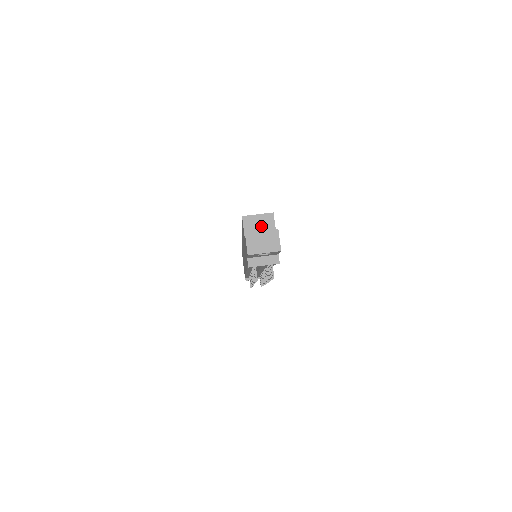
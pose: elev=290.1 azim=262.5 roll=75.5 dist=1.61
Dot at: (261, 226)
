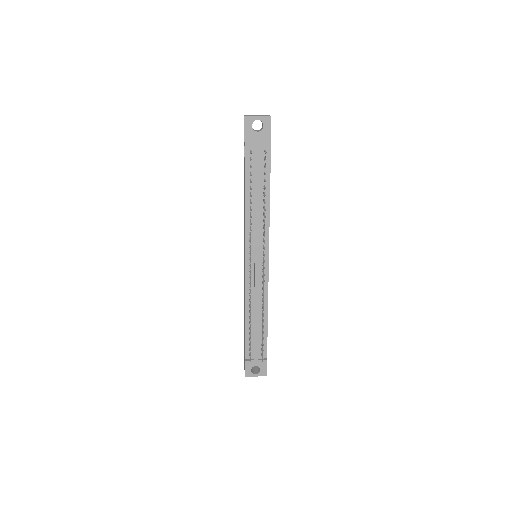
Dot at: occluded
